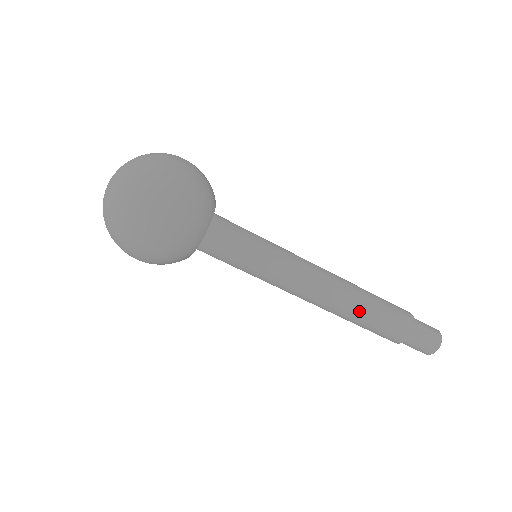
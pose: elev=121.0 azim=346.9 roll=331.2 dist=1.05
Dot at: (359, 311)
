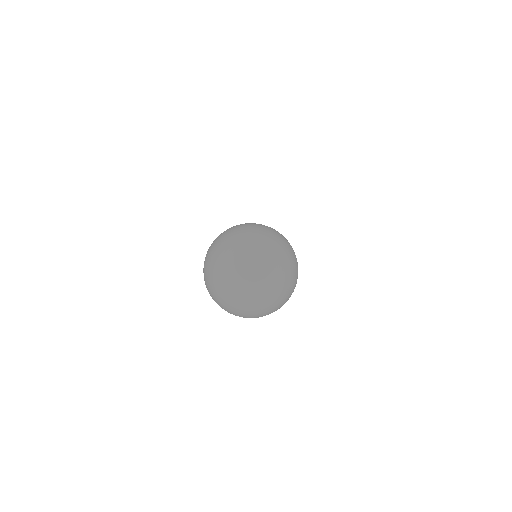
Dot at: occluded
